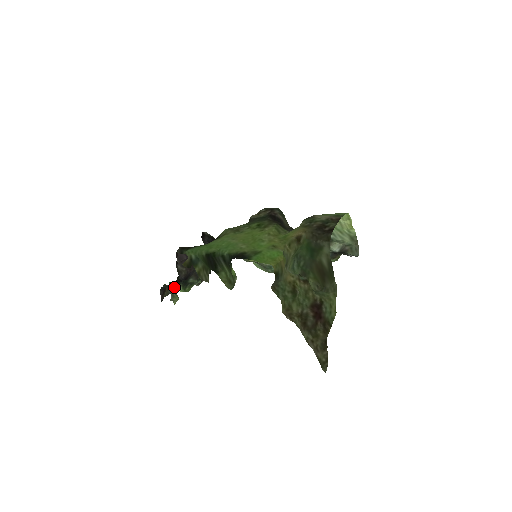
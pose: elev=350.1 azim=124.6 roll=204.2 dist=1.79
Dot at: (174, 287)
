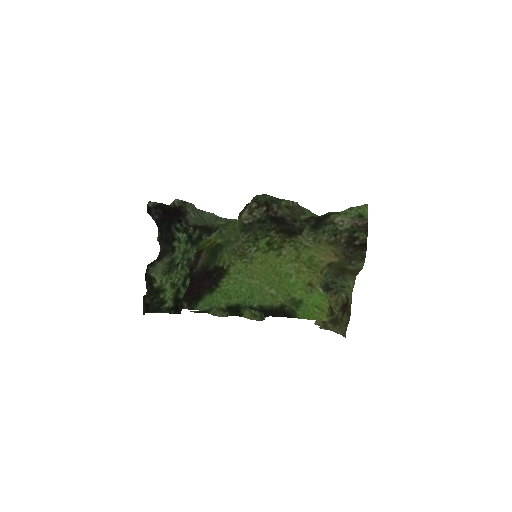
Dot at: occluded
